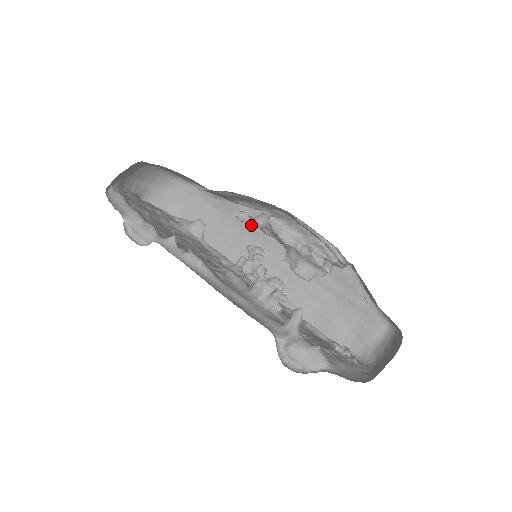
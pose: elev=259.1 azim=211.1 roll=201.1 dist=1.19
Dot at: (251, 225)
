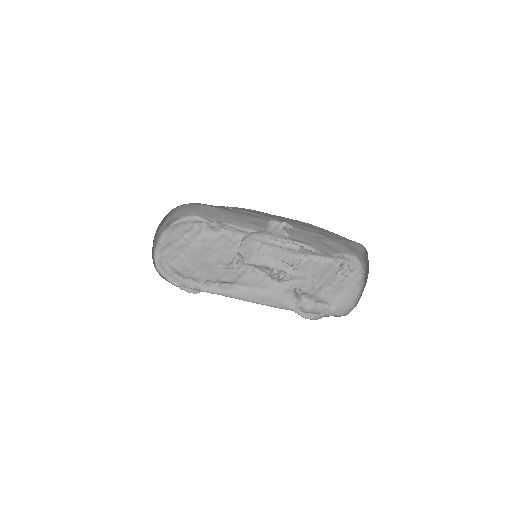
Dot at: (241, 212)
